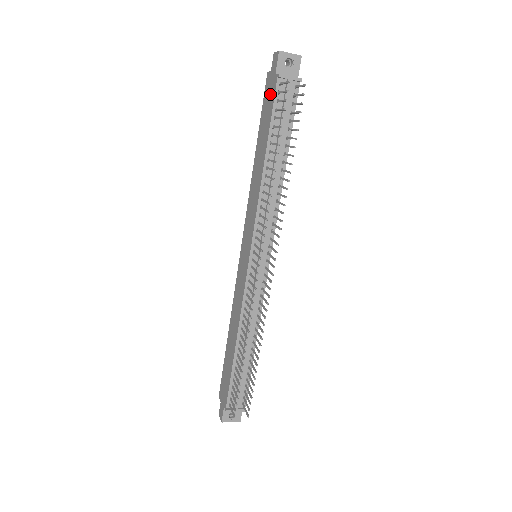
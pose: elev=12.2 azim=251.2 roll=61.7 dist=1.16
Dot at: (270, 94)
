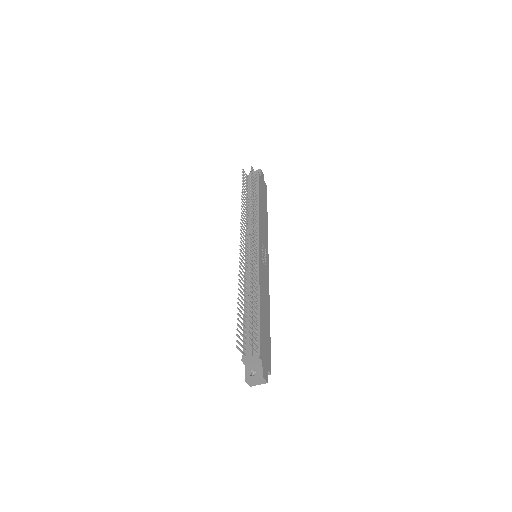
Dot at: occluded
